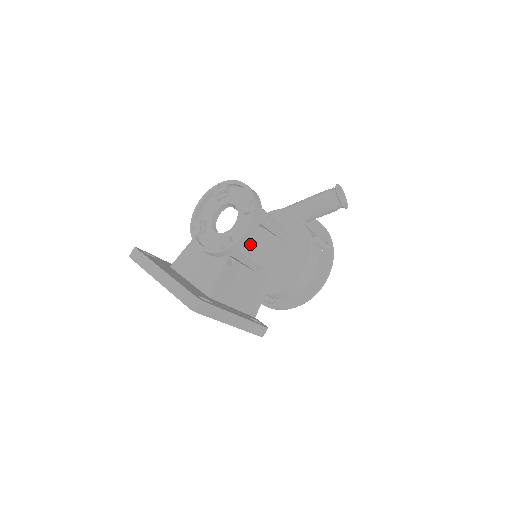
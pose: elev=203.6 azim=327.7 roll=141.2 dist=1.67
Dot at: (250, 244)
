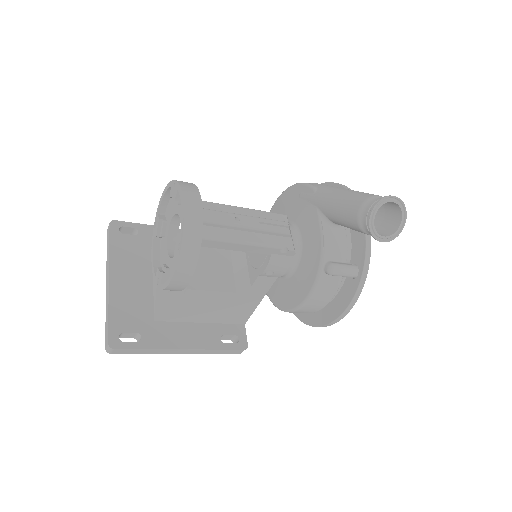
Dot at: occluded
